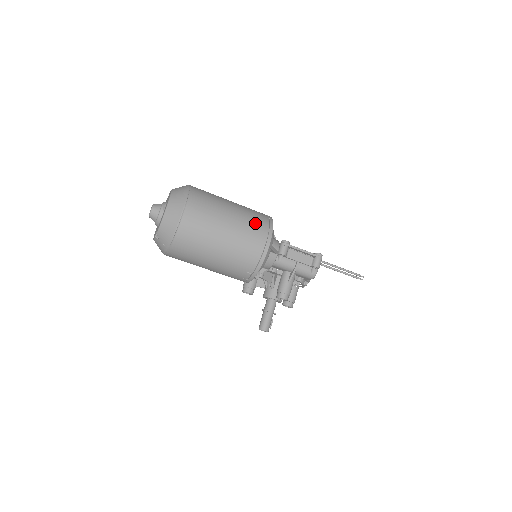
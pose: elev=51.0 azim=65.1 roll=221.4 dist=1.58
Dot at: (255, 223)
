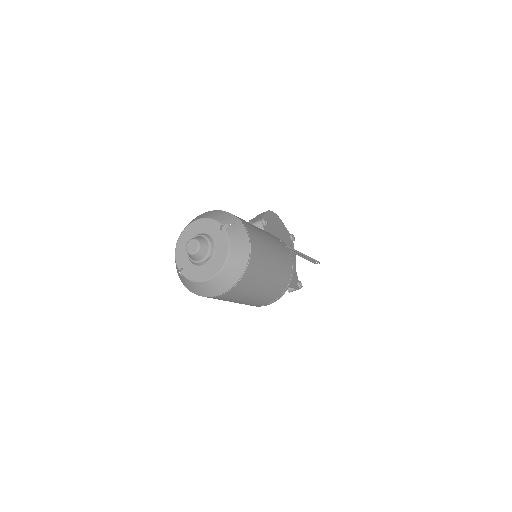
Dot at: (273, 294)
